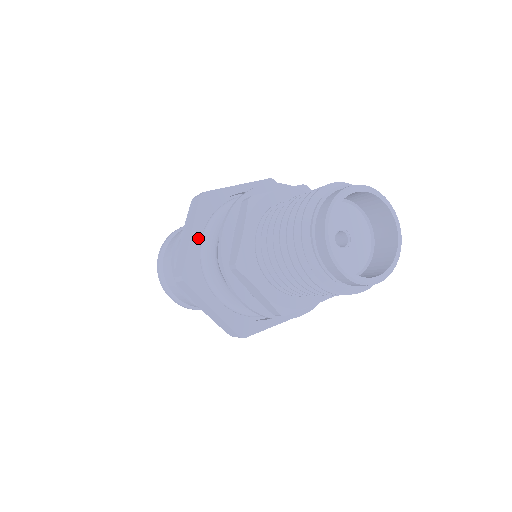
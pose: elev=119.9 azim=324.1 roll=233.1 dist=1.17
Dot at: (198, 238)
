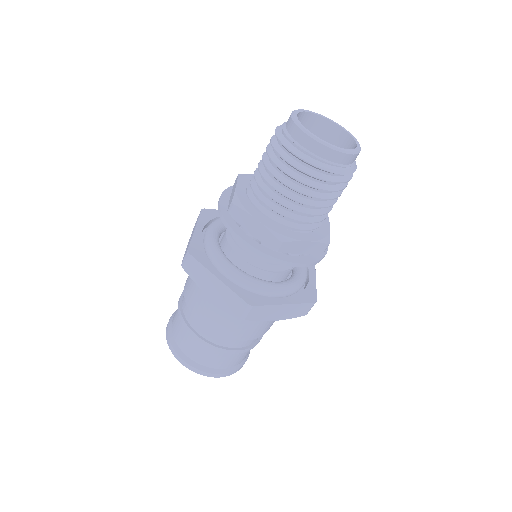
Dot at: (223, 276)
